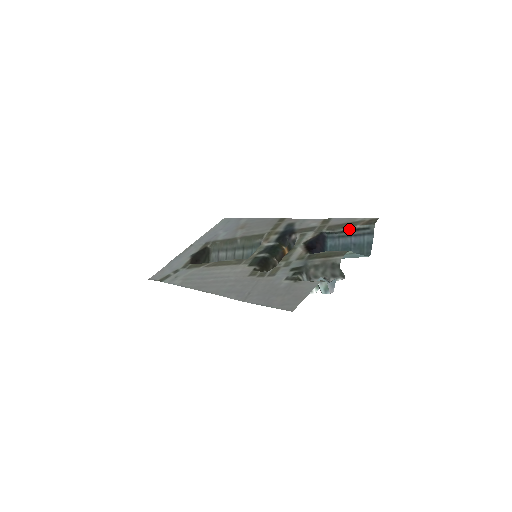
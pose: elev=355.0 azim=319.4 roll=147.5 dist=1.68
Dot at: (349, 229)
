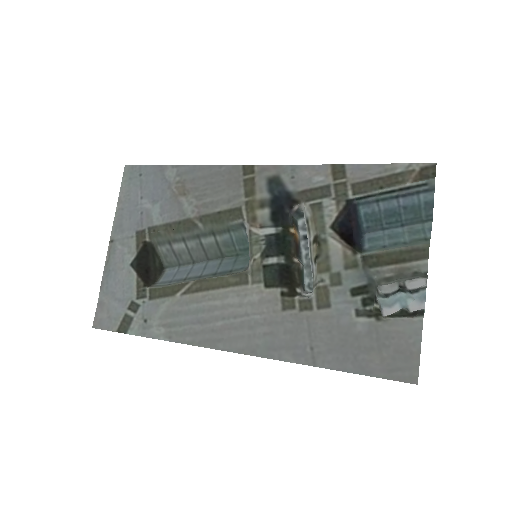
Dot at: (393, 189)
